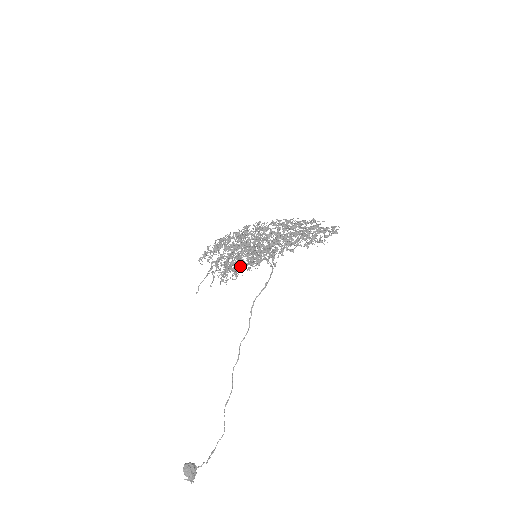
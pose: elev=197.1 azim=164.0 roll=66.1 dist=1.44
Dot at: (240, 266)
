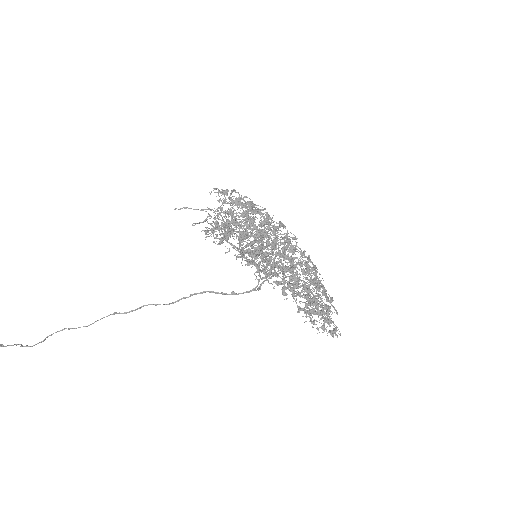
Dot at: (235, 246)
